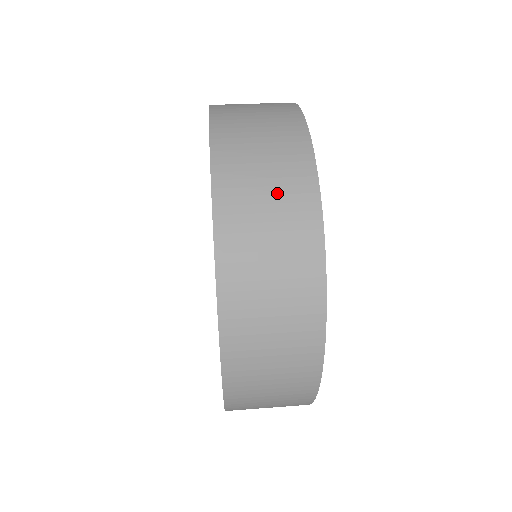
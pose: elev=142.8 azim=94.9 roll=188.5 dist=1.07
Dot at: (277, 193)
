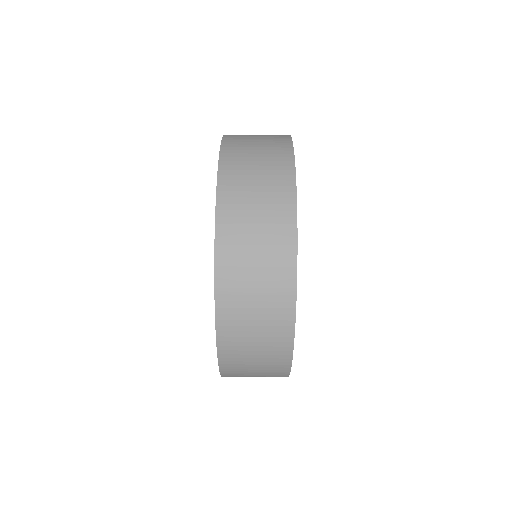
Dot at: (263, 354)
